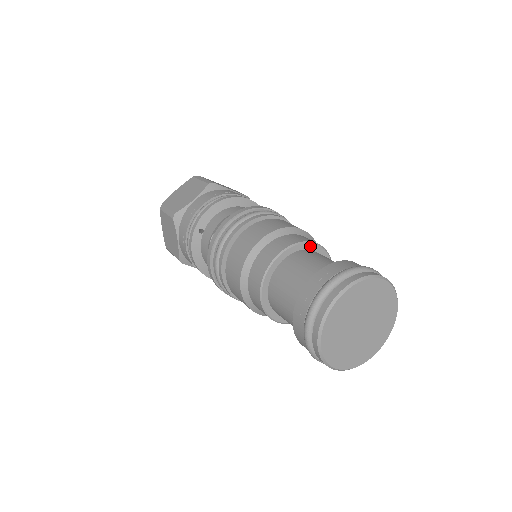
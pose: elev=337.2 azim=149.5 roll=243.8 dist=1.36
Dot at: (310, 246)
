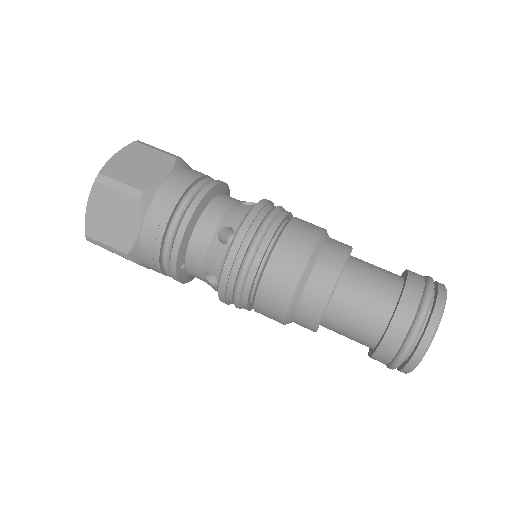
Dot at: (343, 270)
